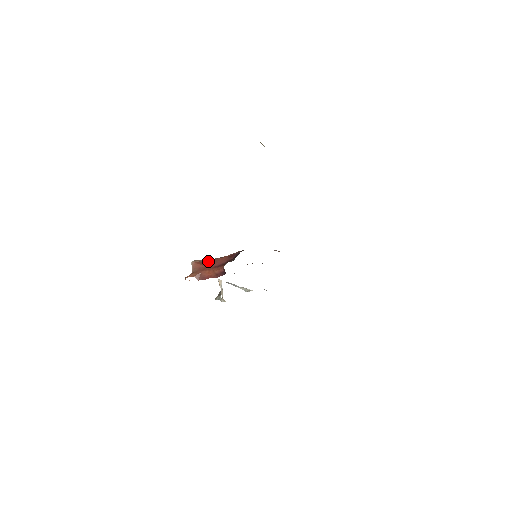
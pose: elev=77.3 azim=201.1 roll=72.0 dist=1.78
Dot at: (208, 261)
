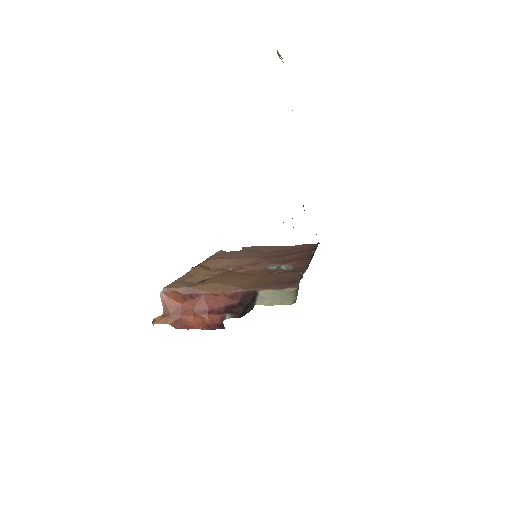
Dot at: (190, 296)
